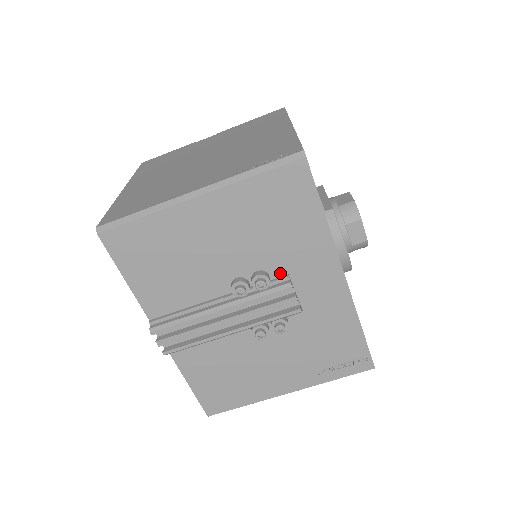
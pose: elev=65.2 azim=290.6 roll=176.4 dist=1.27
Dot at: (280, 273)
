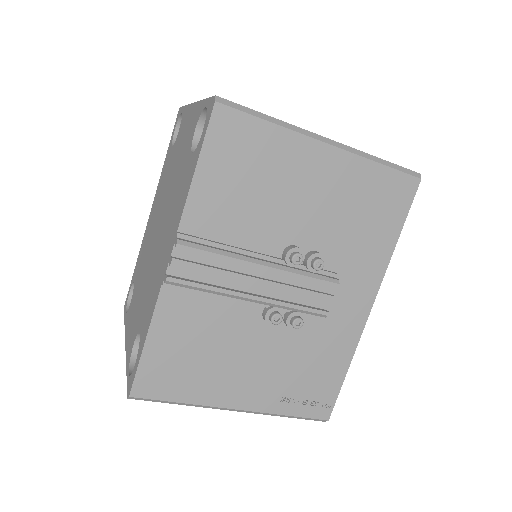
Dot at: (331, 267)
